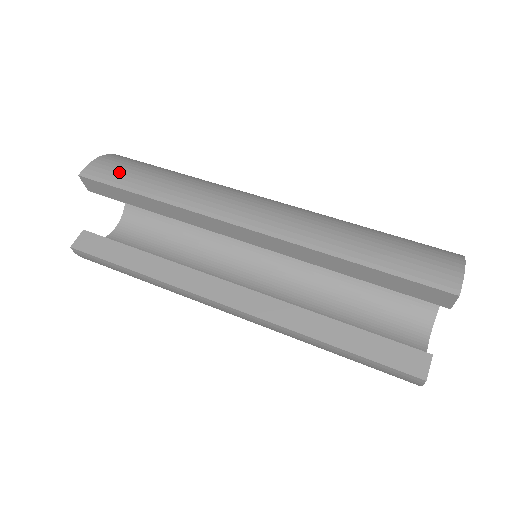
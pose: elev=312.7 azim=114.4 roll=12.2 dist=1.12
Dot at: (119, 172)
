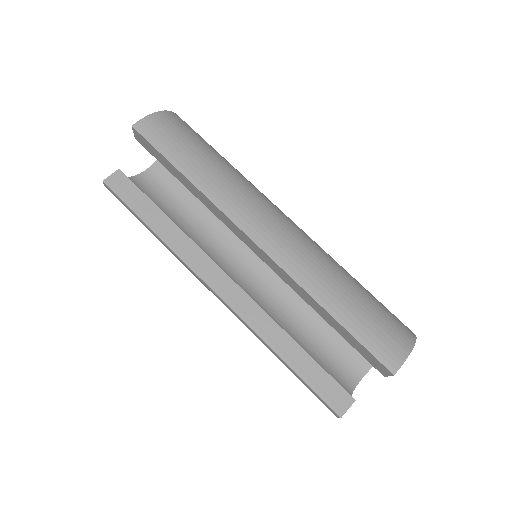
Dot at: (168, 139)
